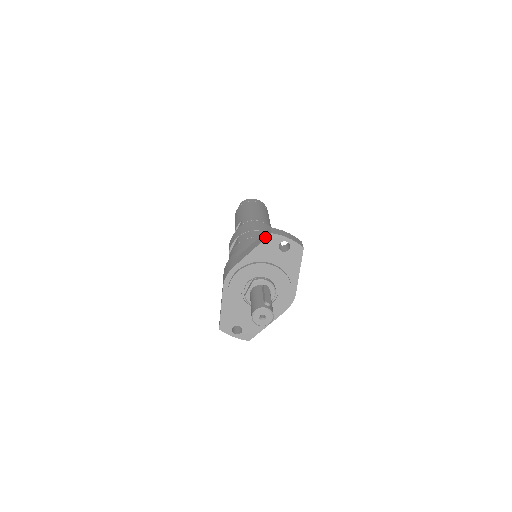
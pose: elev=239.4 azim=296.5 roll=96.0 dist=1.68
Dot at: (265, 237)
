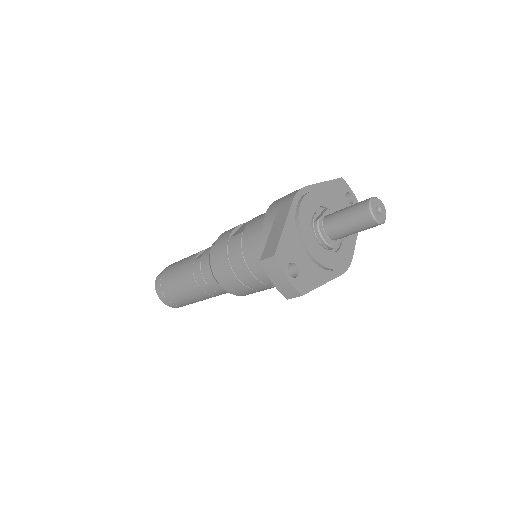
Dot at: (335, 179)
